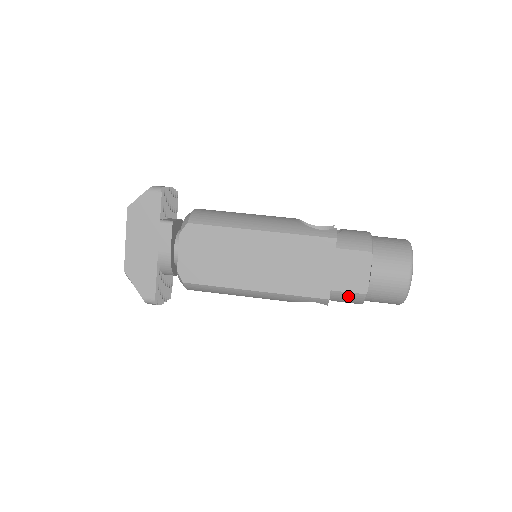
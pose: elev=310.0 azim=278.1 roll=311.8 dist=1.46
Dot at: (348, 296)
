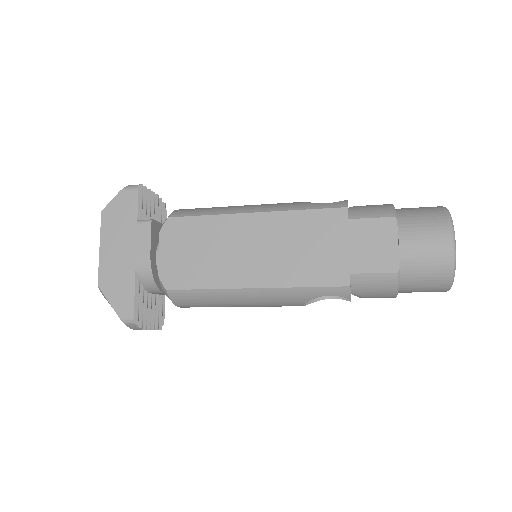
Dot at: (375, 280)
